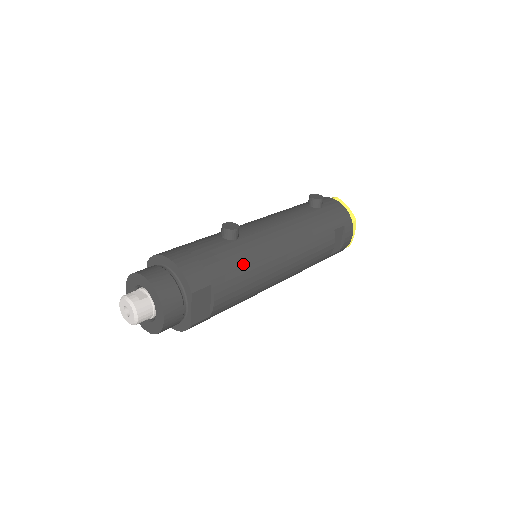
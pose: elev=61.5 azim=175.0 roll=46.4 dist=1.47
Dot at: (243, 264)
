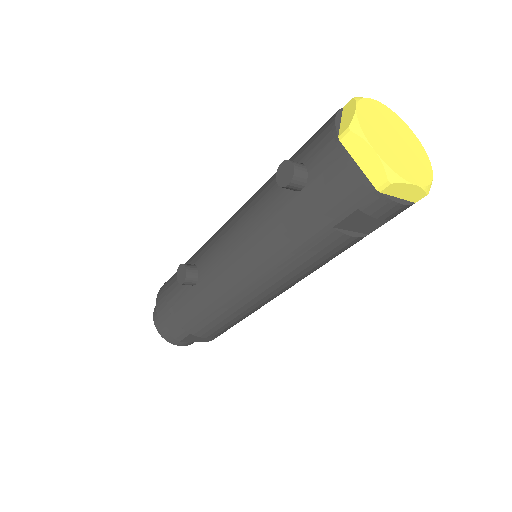
Dot at: (208, 313)
